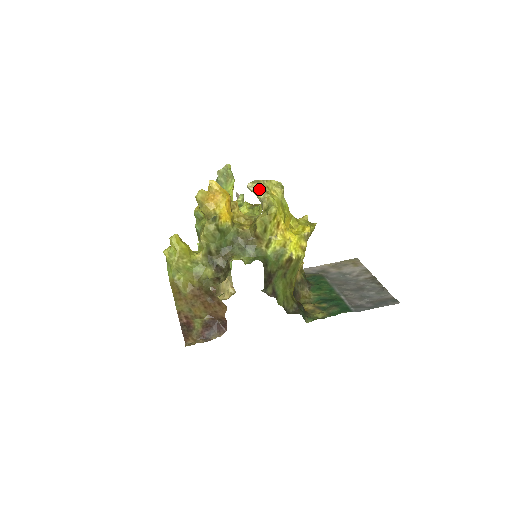
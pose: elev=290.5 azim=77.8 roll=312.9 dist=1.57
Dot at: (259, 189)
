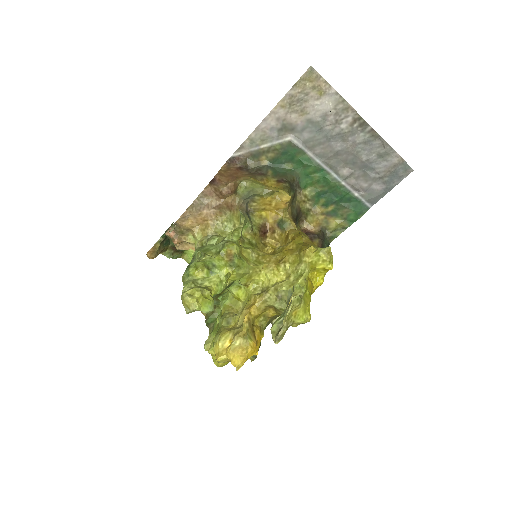
Dot at: (285, 332)
